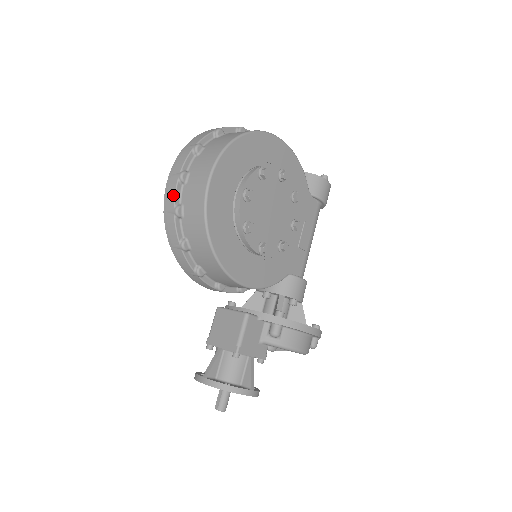
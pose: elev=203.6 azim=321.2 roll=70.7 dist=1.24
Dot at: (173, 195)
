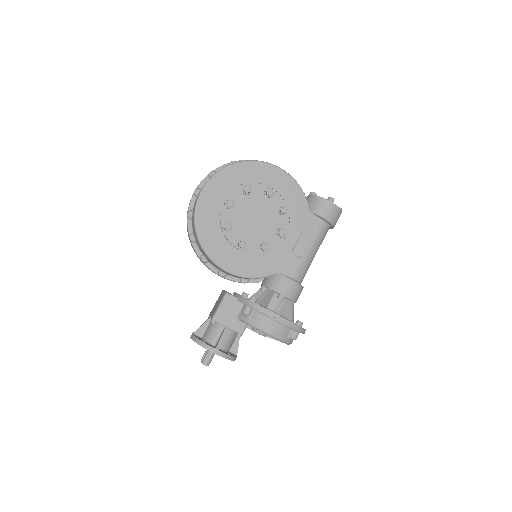
Dot at: (189, 204)
